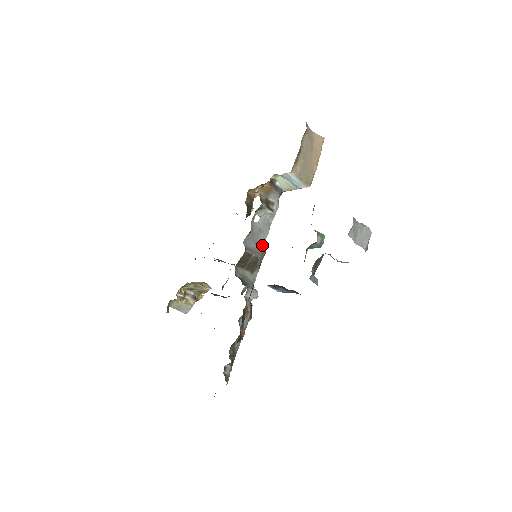
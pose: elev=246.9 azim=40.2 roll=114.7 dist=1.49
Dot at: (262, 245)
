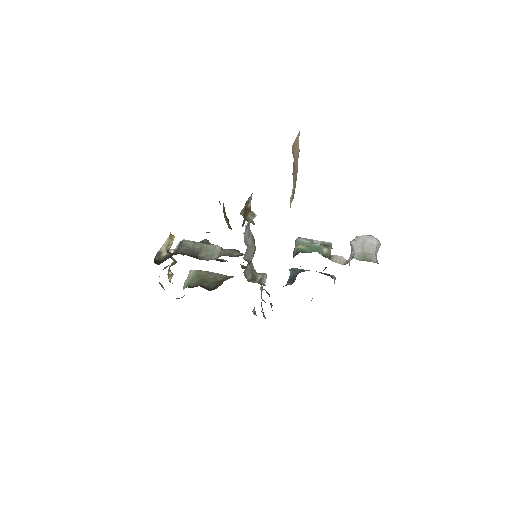
Dot at: (249, 235)
